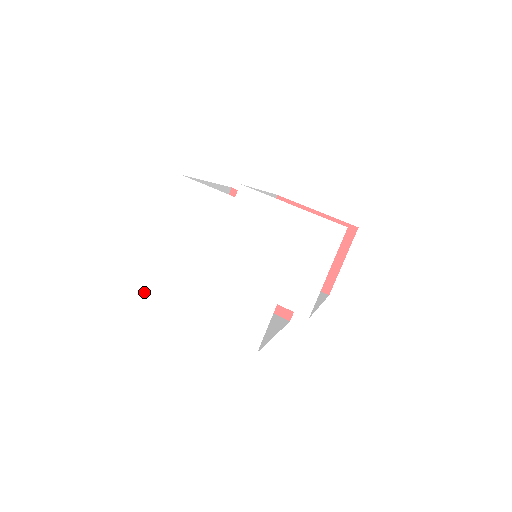
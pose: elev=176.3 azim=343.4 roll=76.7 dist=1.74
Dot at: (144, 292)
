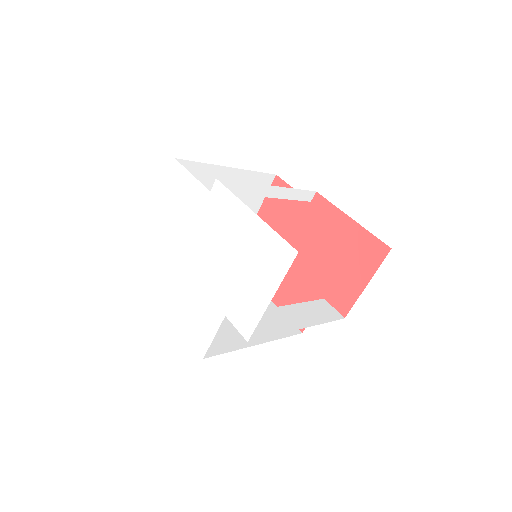
Dot at: (137, 267)
